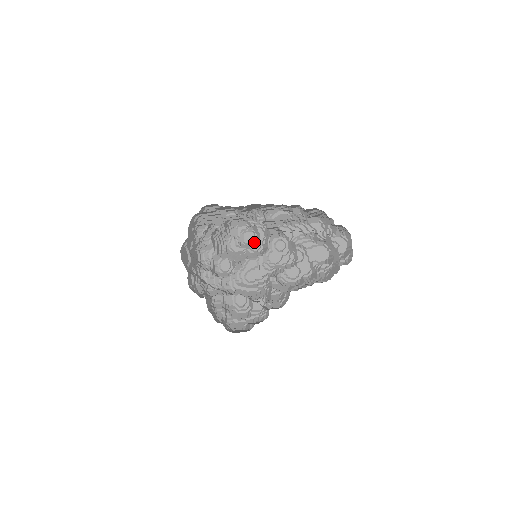
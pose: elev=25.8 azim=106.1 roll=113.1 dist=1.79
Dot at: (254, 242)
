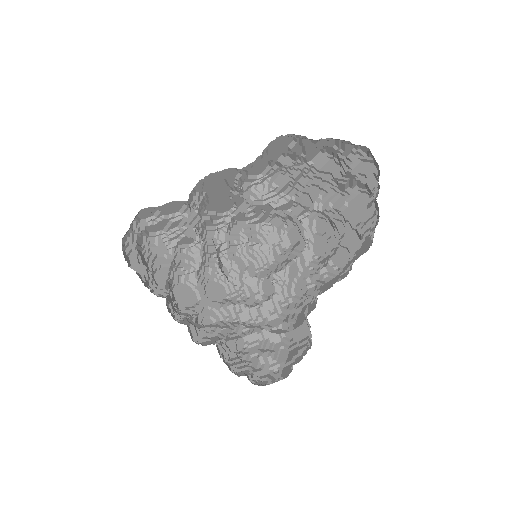
Dot at: occluded
